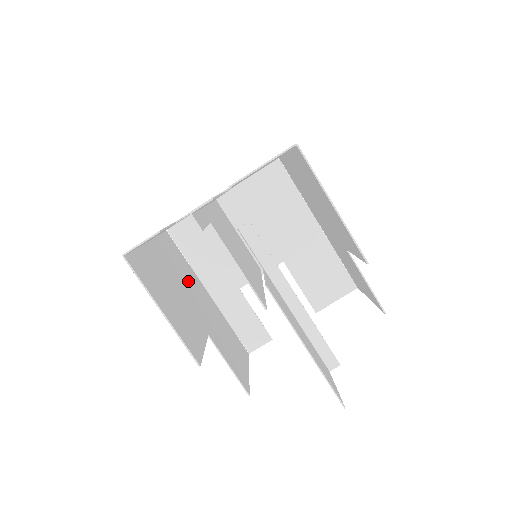
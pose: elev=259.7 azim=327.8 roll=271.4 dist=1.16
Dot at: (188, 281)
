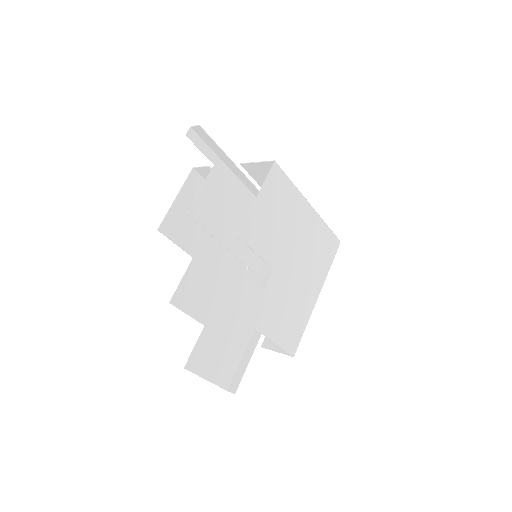
Dot at: occluded
